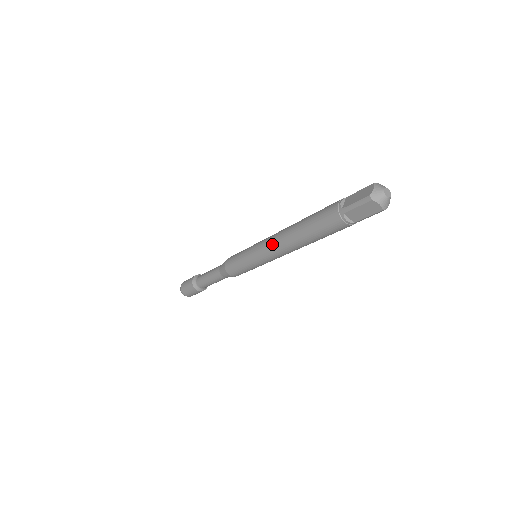
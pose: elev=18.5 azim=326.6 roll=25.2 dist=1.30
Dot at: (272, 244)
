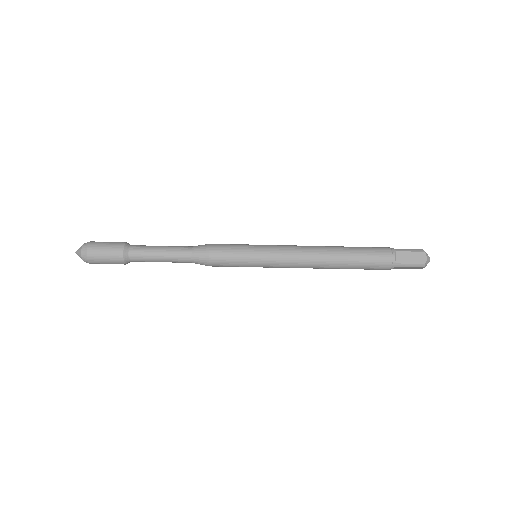
Dot at: (301, 247)
